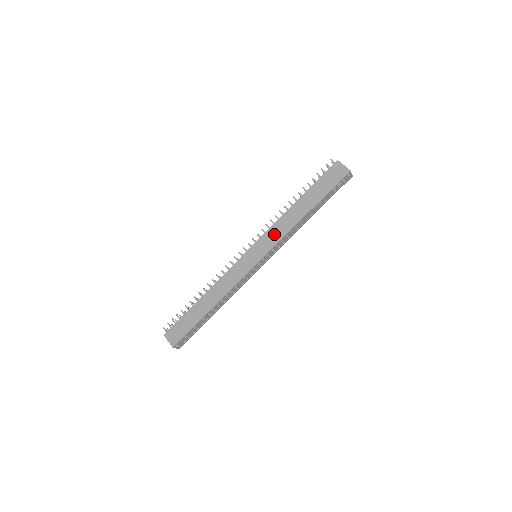
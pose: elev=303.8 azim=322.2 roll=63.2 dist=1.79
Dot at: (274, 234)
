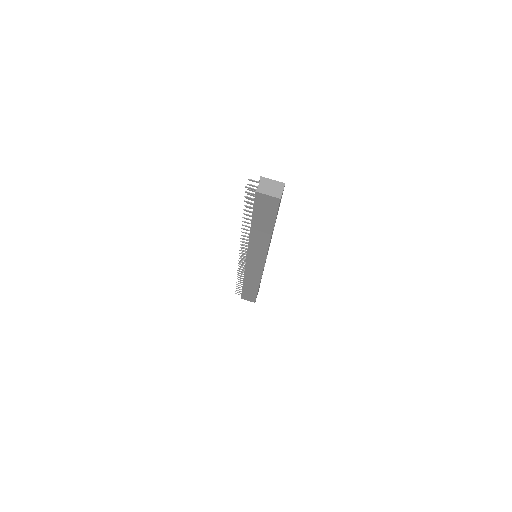
Dot at: (256, 250)
